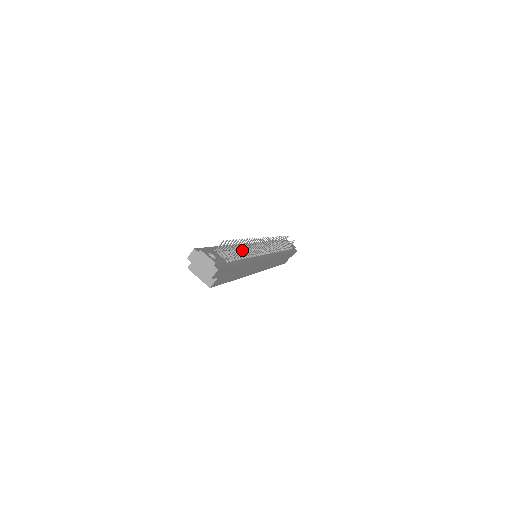
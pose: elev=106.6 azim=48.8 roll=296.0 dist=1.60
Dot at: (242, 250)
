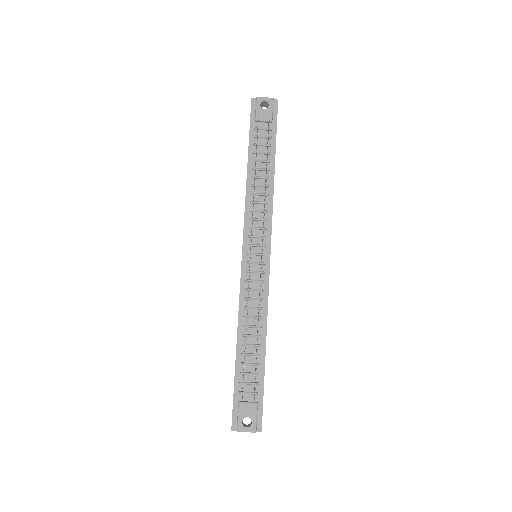
Dot at: (256, 361)
